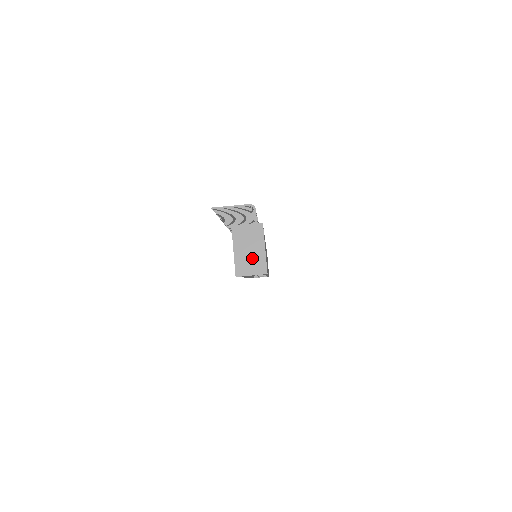
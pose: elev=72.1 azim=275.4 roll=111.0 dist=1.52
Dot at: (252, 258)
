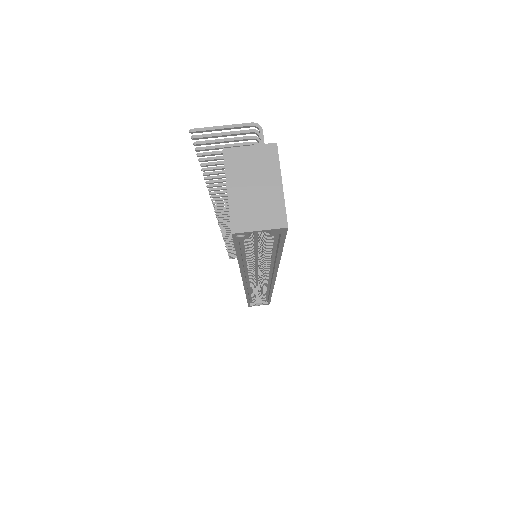
Dot at: (260, 201)
